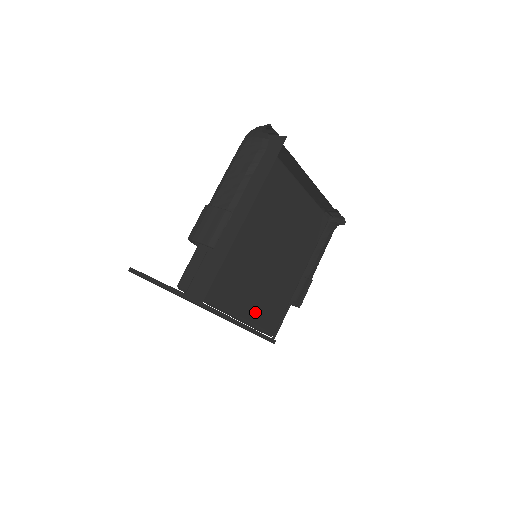
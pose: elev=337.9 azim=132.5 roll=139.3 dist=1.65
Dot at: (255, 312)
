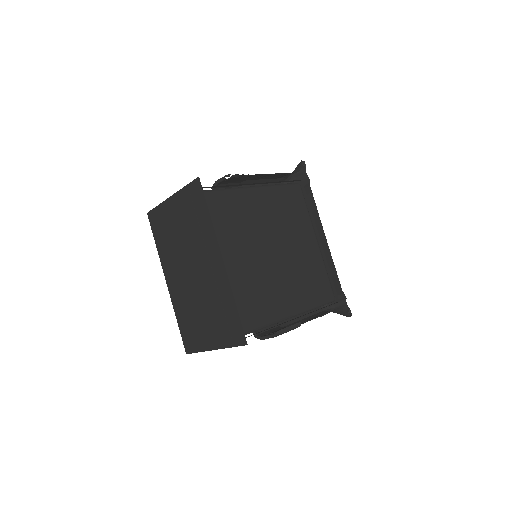
Dot at: (233, 281)
